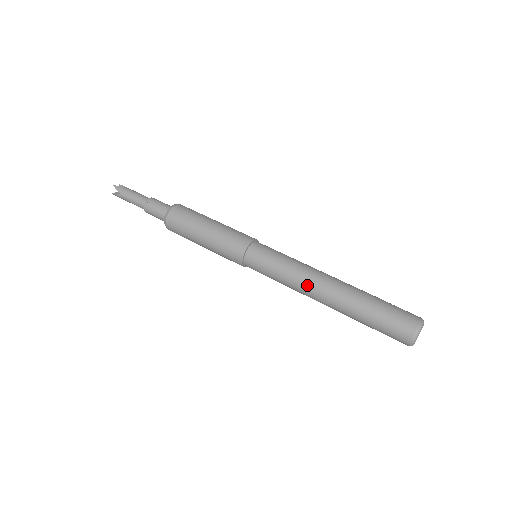
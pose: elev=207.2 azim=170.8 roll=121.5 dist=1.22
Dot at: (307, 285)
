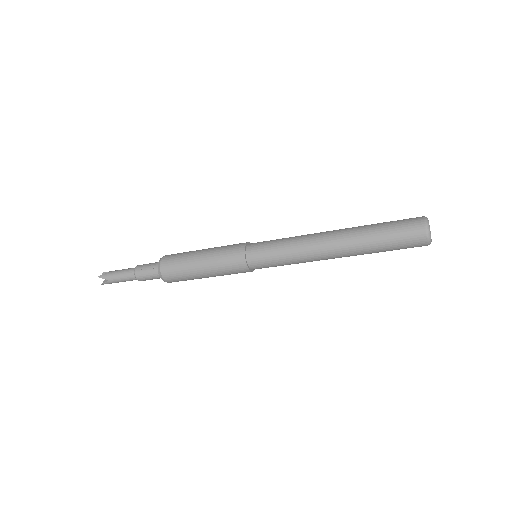
Dot at: (314, 251)
